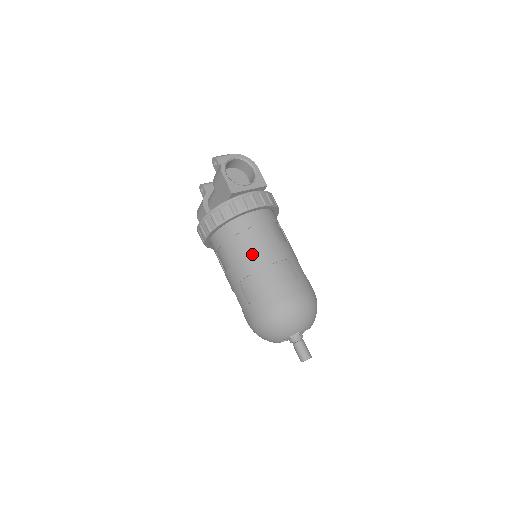
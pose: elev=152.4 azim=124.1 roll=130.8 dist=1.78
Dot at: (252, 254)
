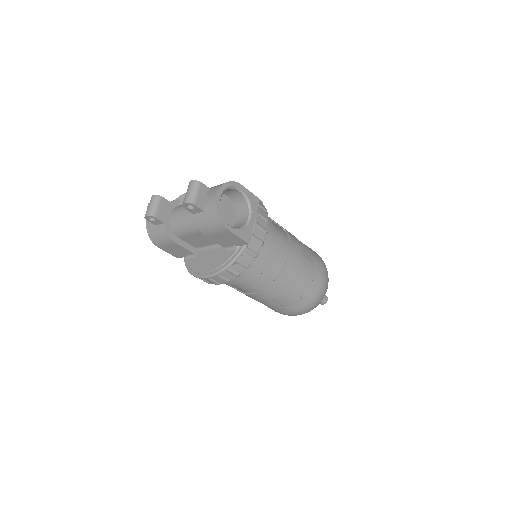
Dot at: (281, 276)
